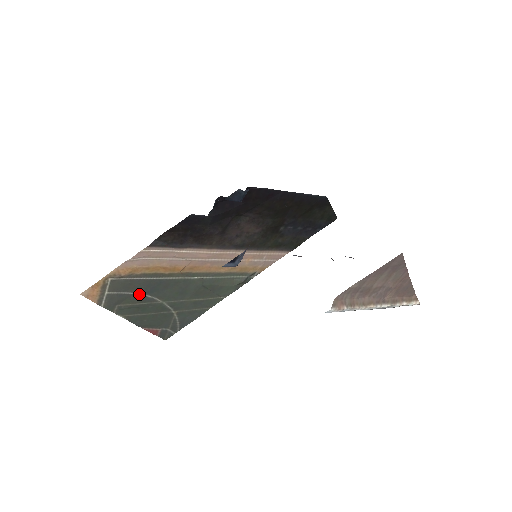
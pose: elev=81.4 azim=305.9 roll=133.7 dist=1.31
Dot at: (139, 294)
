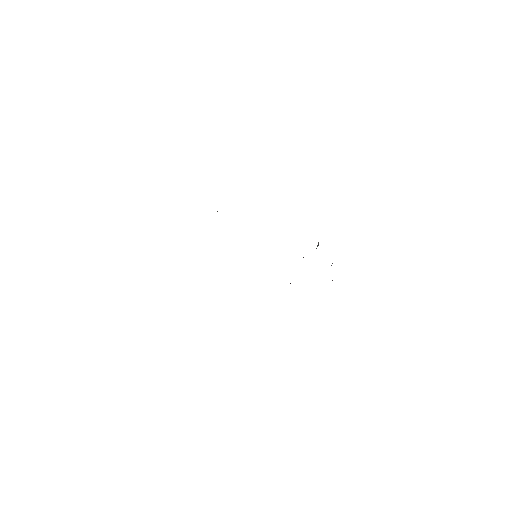
Dot at: occluded
